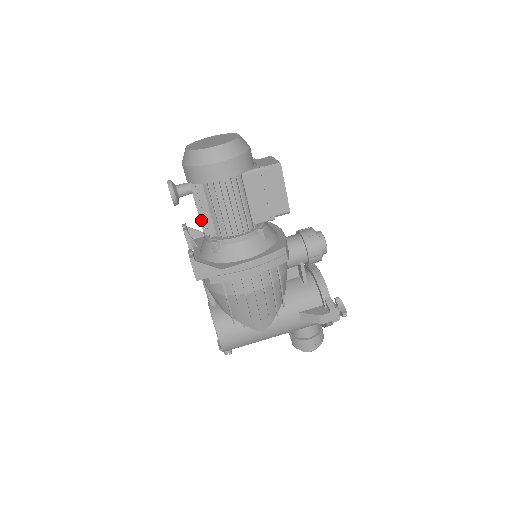
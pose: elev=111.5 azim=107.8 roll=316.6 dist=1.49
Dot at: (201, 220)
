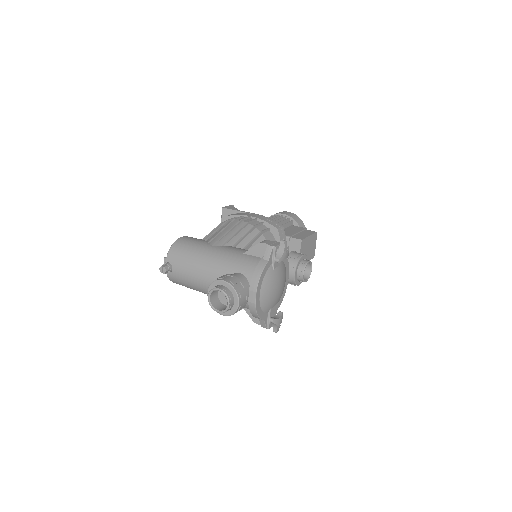
Dot at: occluded
